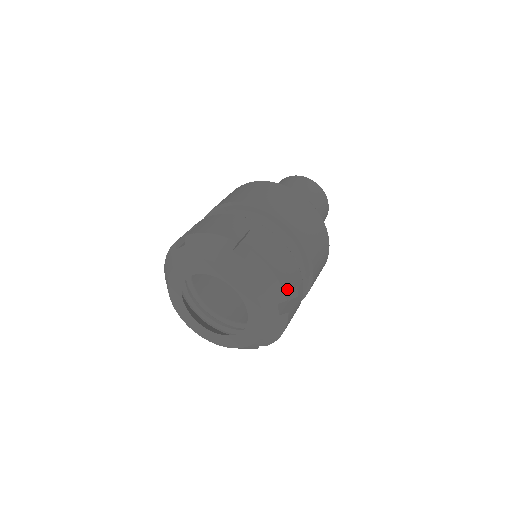
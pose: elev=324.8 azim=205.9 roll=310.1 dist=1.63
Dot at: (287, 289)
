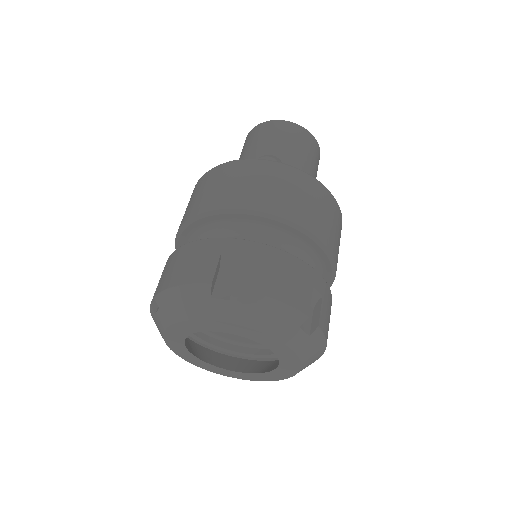
Dot at: occluded
